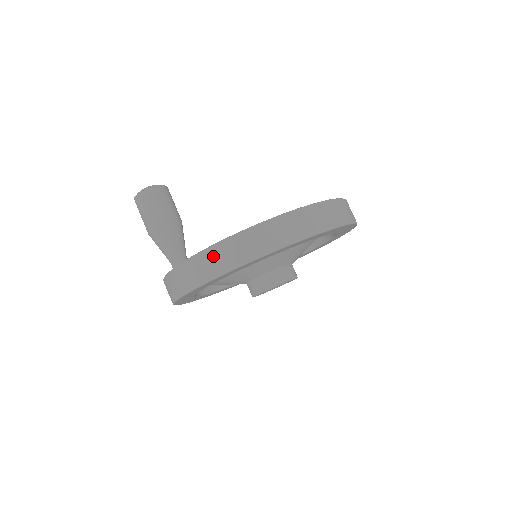
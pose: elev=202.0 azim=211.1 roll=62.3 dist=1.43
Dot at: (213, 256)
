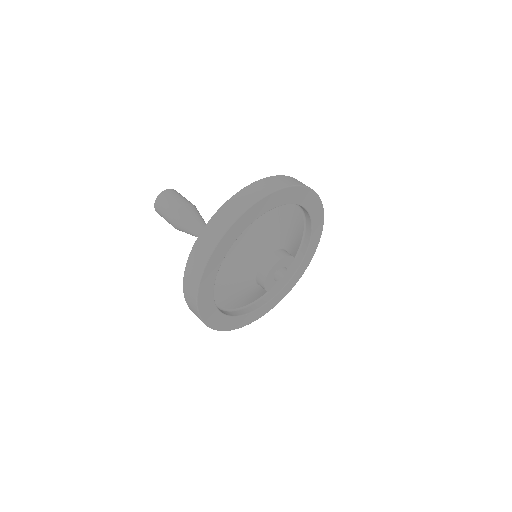
Dot at: (240, 197)
